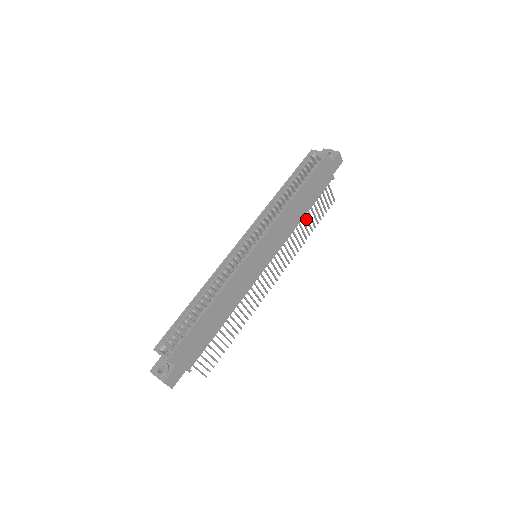
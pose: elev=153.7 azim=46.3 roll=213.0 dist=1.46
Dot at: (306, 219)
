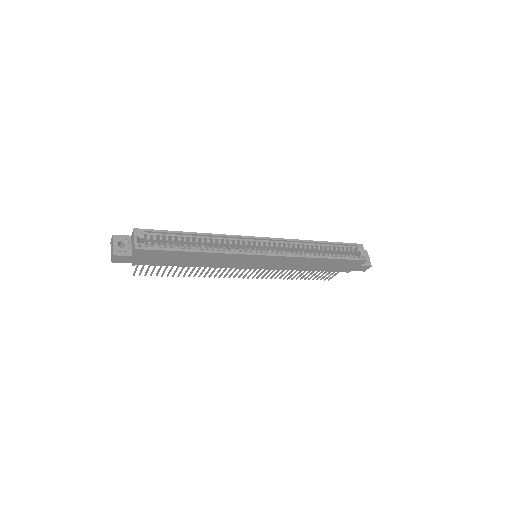
Dot at: (305, 271)
